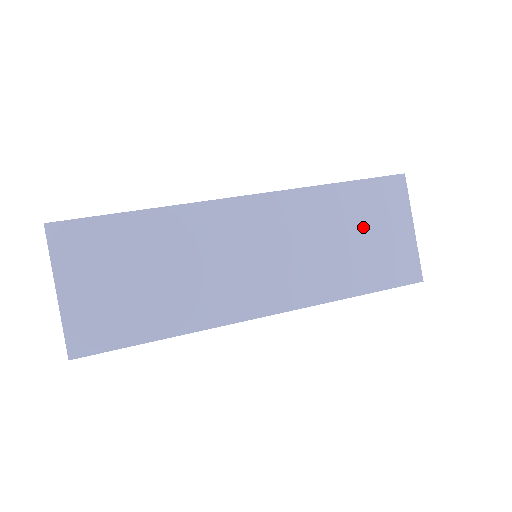
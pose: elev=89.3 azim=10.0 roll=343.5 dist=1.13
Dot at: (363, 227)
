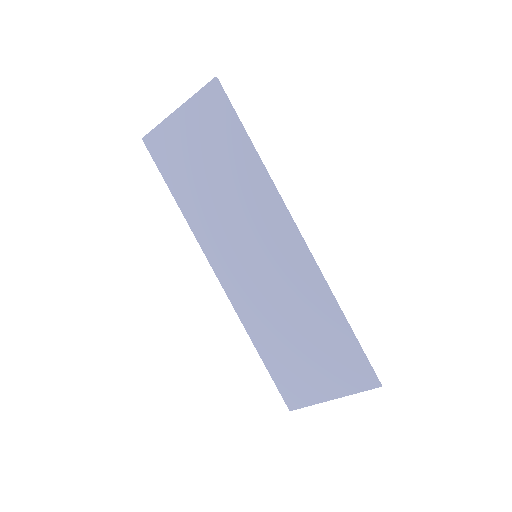
Dot at: (314, 349)
